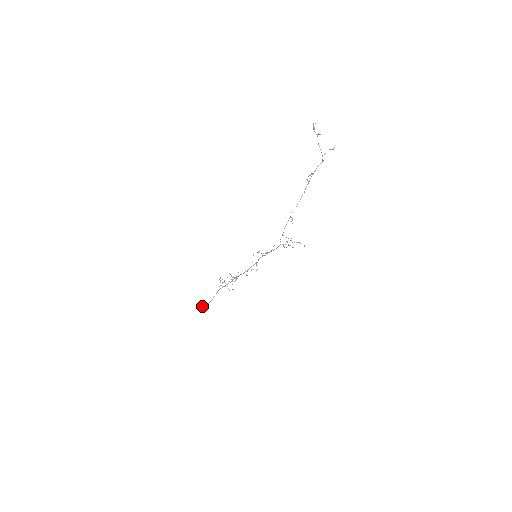
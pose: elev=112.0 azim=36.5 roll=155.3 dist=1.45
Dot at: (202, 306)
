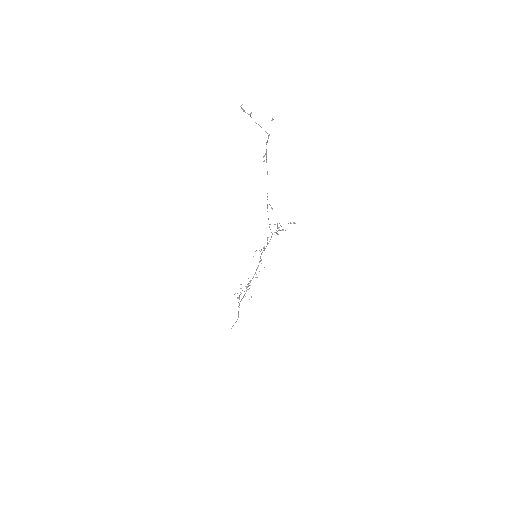
Dot at: (232, 326)
